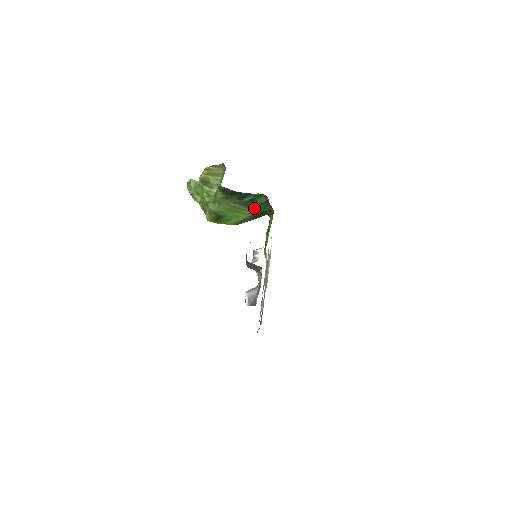
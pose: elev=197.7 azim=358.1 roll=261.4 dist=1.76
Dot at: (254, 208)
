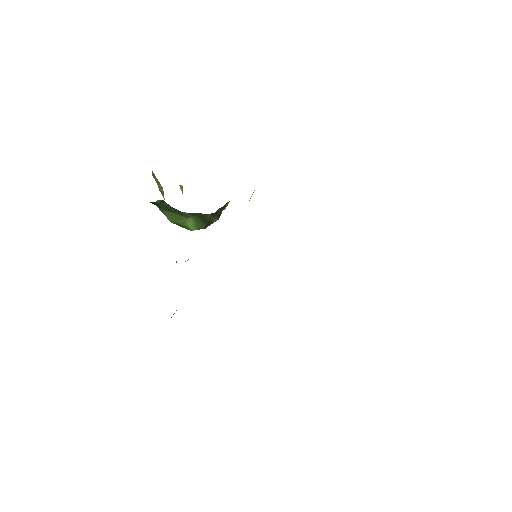
Dot at: (179, 213)
